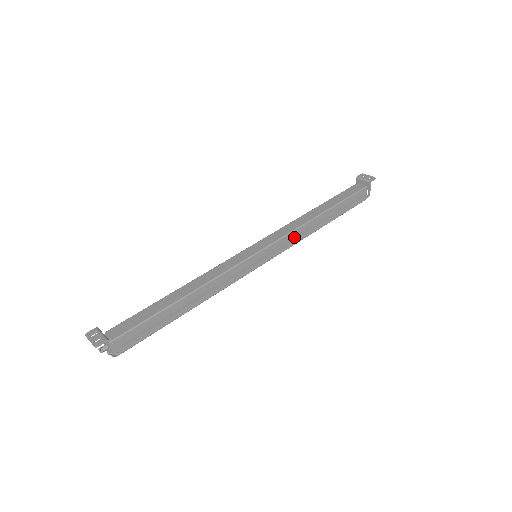
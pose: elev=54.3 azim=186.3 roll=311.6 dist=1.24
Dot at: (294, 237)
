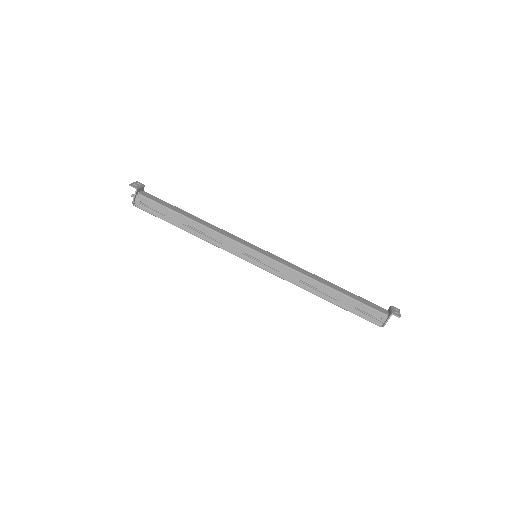
Dot at: (292, 276)
